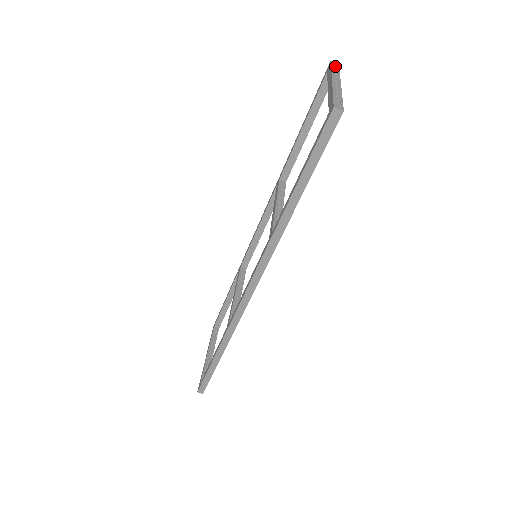
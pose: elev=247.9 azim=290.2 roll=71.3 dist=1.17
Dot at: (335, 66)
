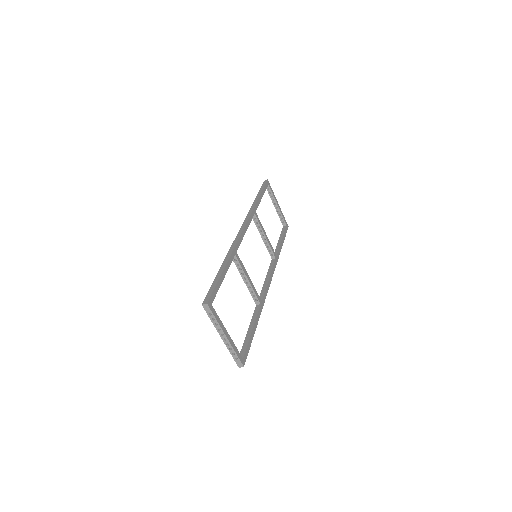
Dot at: (209, 312)
